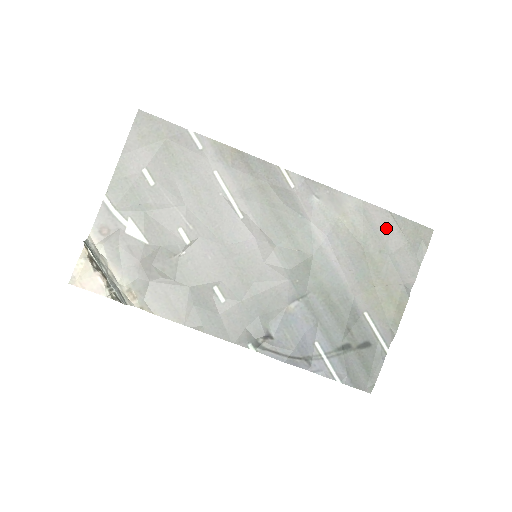
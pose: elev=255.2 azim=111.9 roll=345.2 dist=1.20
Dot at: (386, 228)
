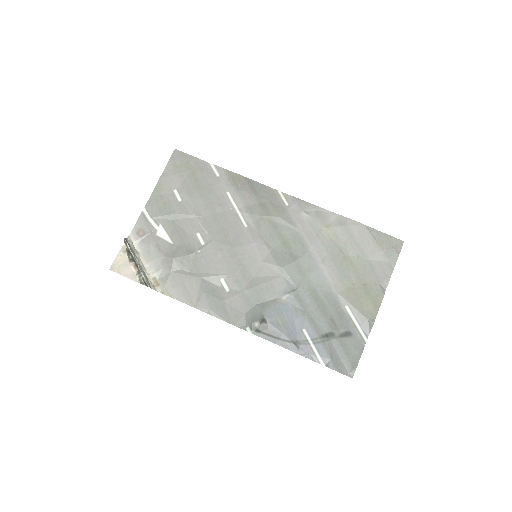
Dot at: (363, 238)
